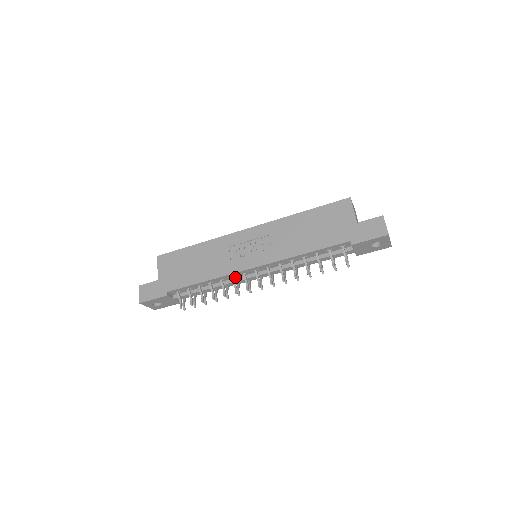
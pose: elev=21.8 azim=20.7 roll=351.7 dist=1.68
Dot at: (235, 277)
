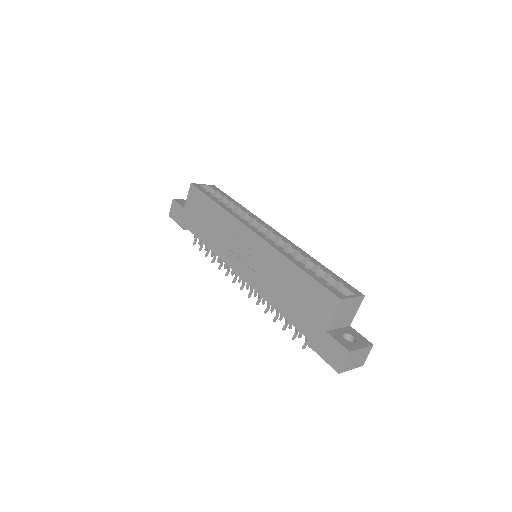
Dot at: occluded
